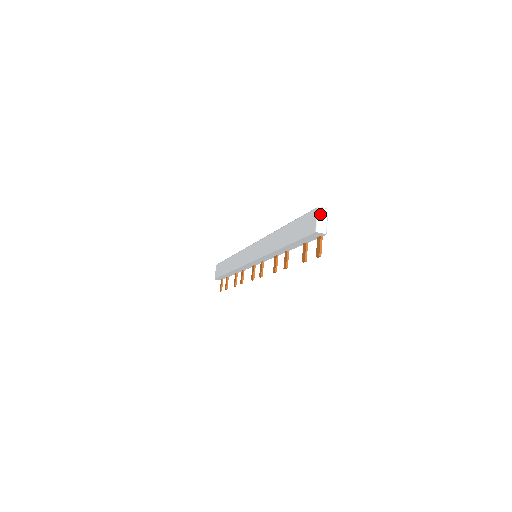
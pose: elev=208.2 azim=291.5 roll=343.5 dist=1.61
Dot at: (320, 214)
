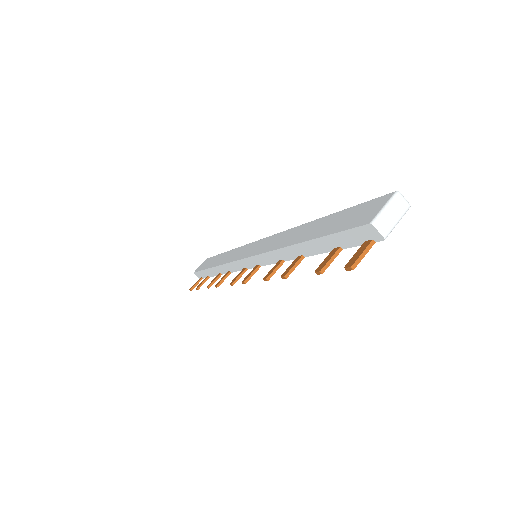
Dot at: (394, 203)
